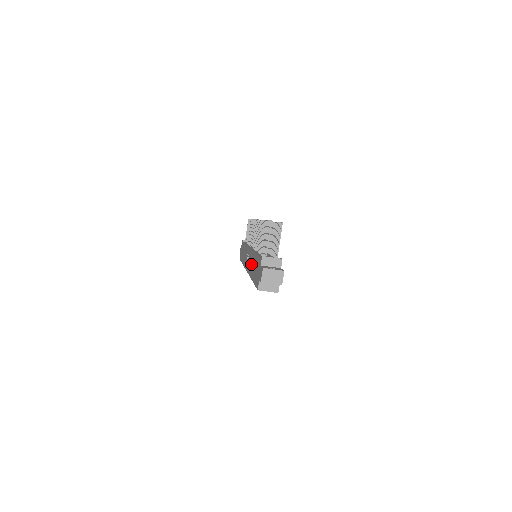
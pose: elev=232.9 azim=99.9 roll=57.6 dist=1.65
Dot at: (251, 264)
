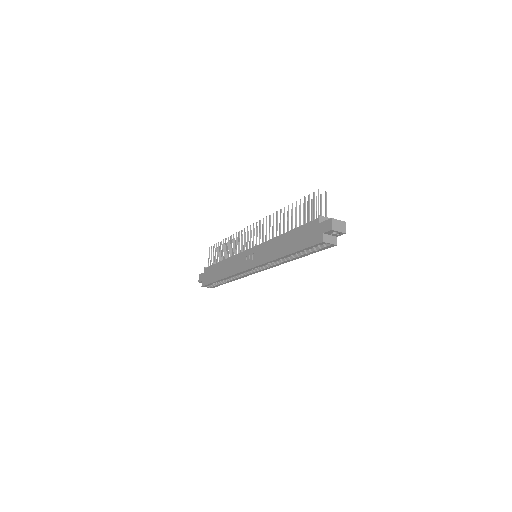
Dot at: (273, 249)
